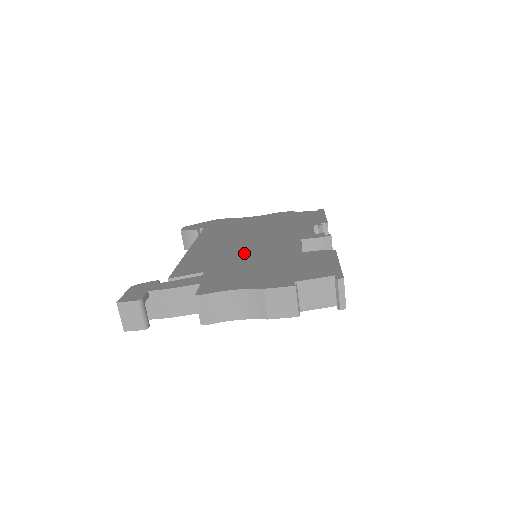
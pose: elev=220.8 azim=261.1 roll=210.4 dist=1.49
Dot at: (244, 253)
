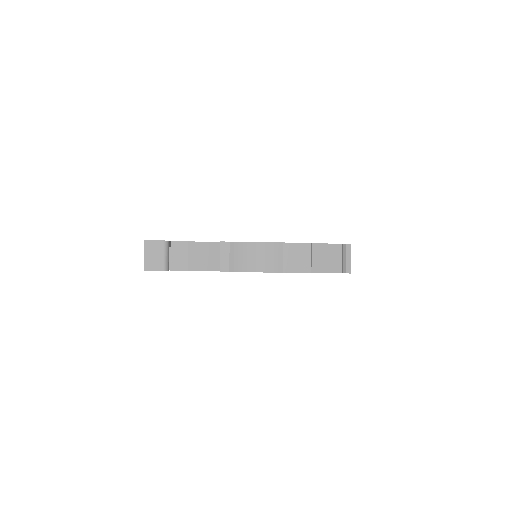
Dot at: occluded
